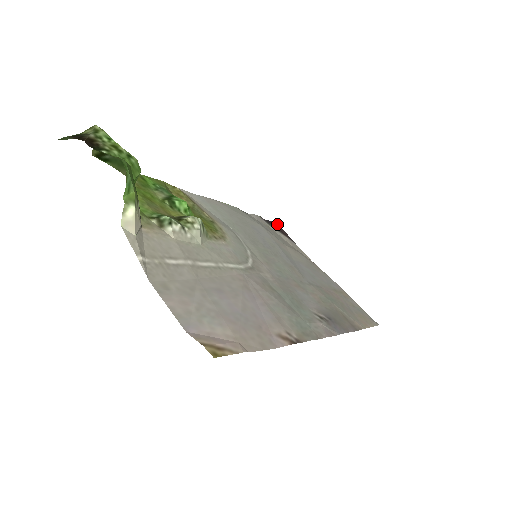
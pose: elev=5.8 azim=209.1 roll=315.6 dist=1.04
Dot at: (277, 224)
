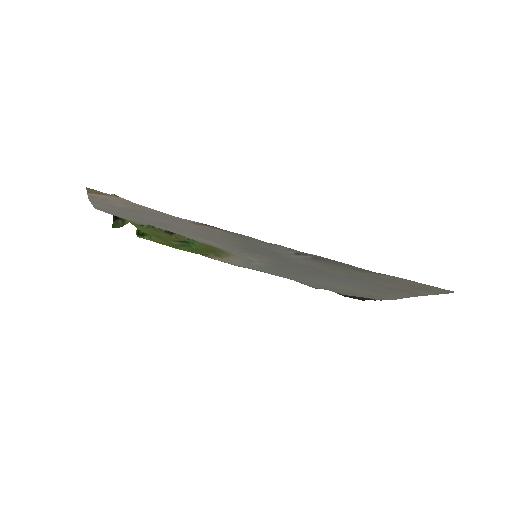
Dot at: (364, 300)
